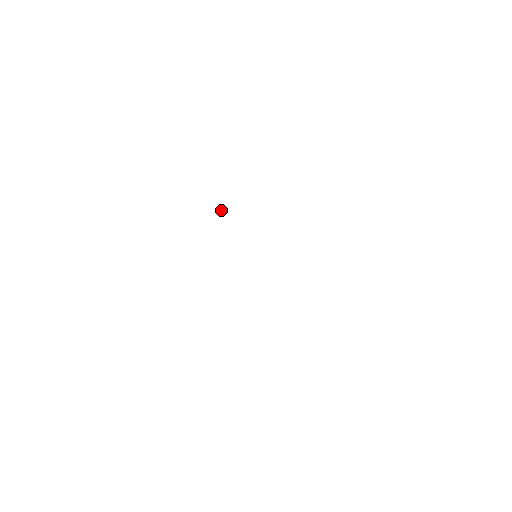
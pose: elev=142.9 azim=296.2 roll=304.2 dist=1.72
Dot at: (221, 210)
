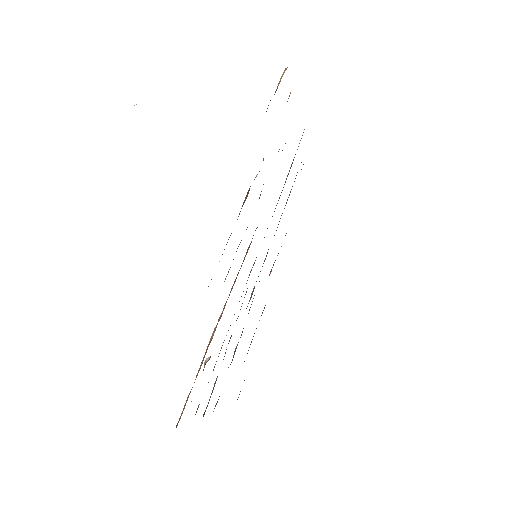
Dot at: occluded
